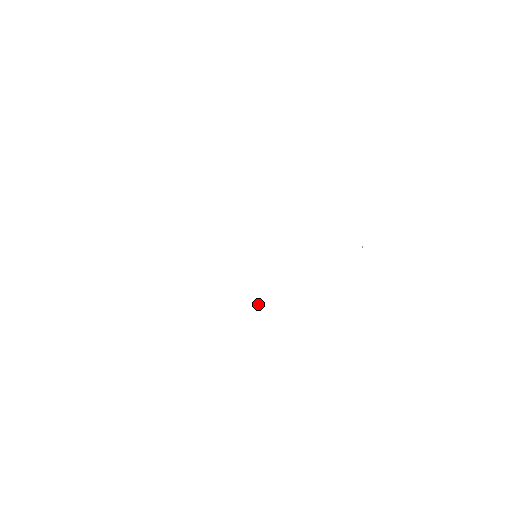
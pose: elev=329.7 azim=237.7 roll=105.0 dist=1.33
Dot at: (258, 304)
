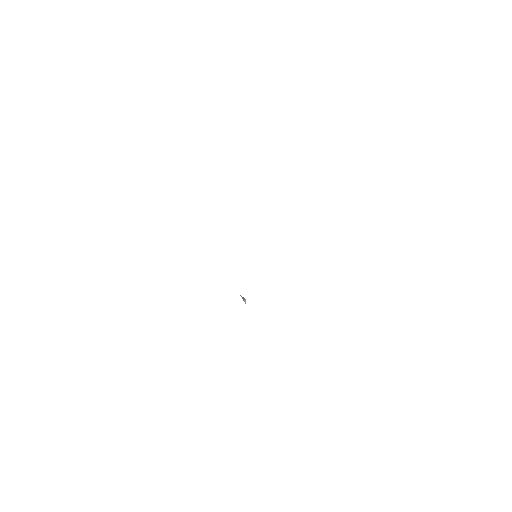
Dot at: (243, 298)
